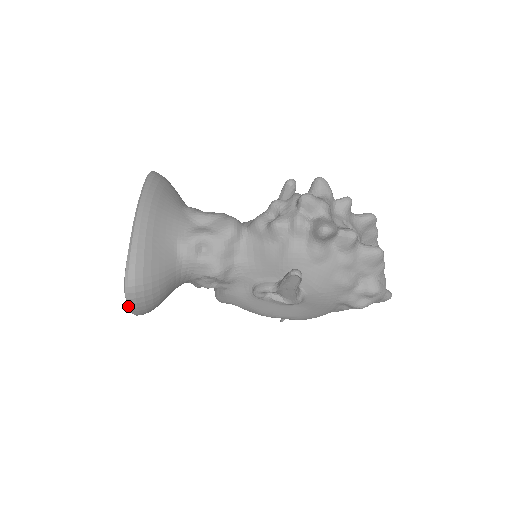
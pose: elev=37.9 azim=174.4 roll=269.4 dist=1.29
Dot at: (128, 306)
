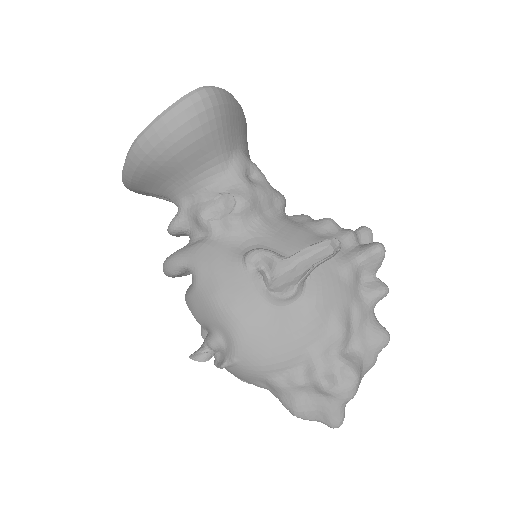
Dot at: (170, 106)
